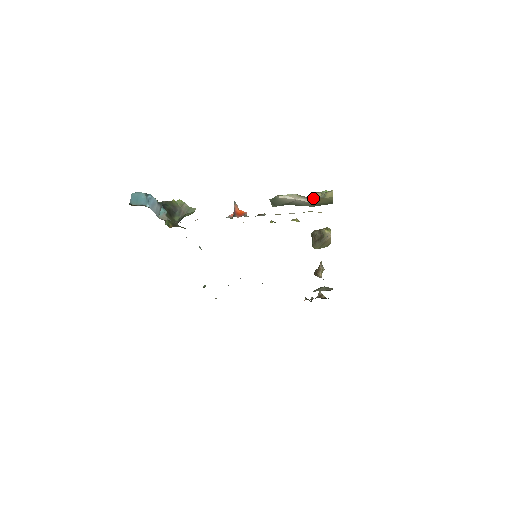
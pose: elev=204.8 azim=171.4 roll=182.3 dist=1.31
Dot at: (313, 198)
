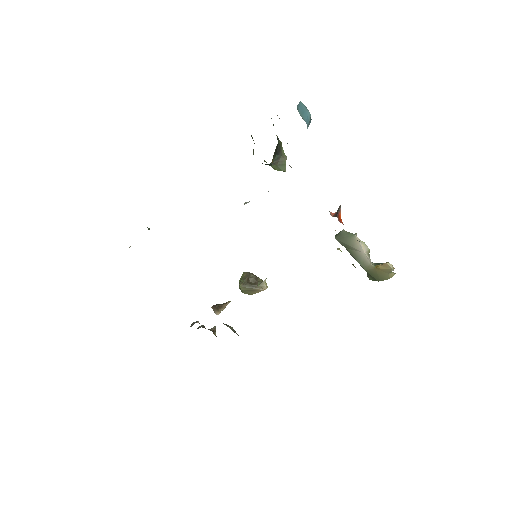
Dot at: (384, 265)
